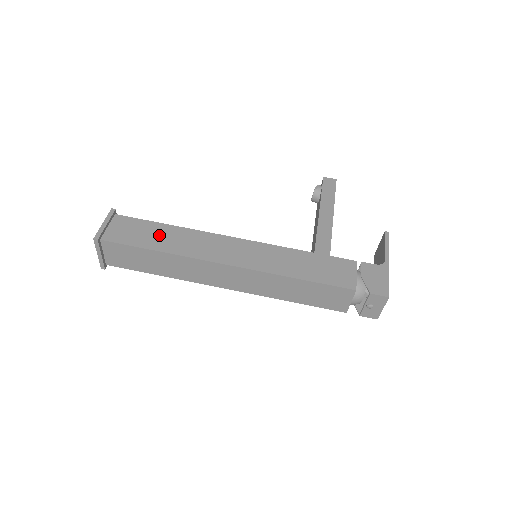
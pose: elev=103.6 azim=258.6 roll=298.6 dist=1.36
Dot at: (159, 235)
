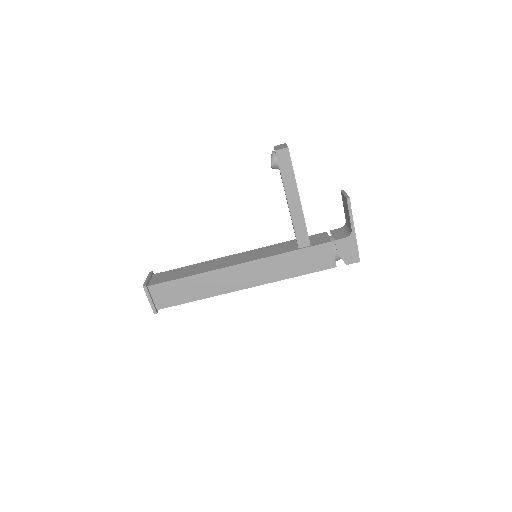
Dot at: (189, 288)
